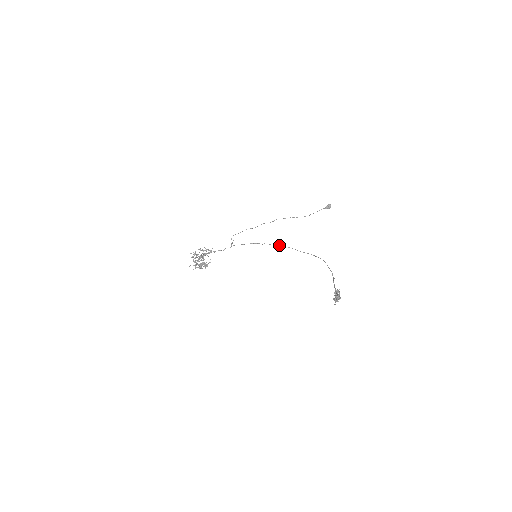
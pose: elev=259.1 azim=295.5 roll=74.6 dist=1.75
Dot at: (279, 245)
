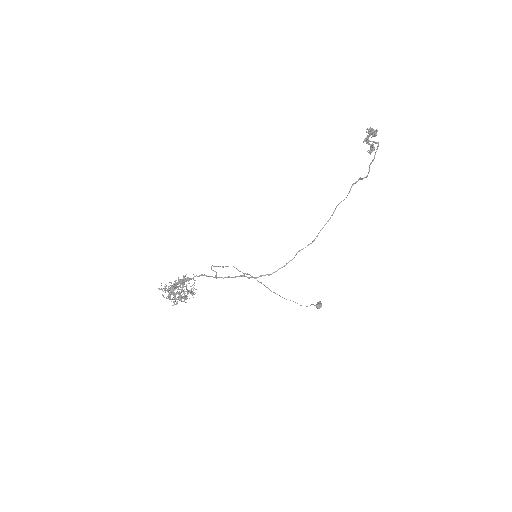
Dot at: (281, 267)
